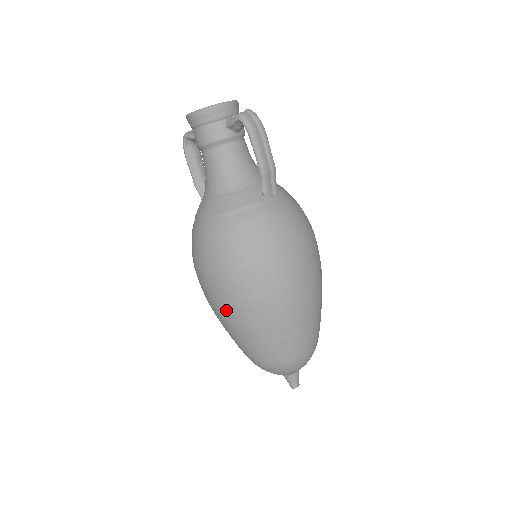
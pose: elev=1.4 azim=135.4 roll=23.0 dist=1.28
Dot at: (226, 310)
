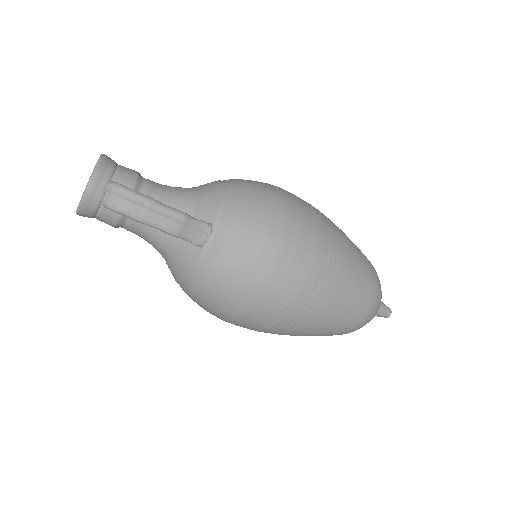
Dot at: occluded
